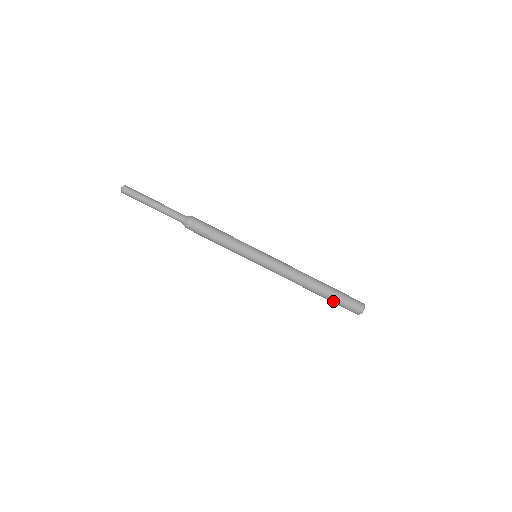
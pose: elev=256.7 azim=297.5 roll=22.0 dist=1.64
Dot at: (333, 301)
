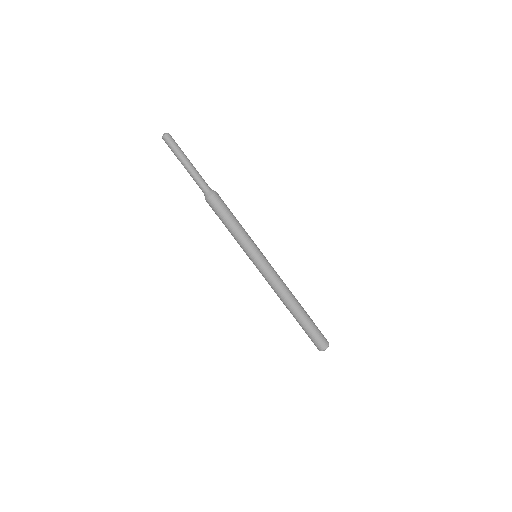
Dot at: (302, 328)
